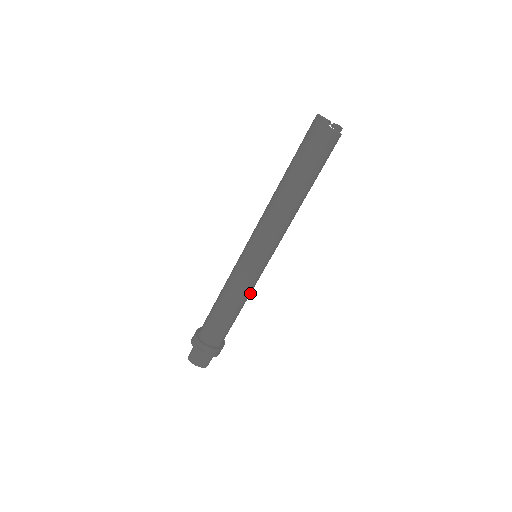
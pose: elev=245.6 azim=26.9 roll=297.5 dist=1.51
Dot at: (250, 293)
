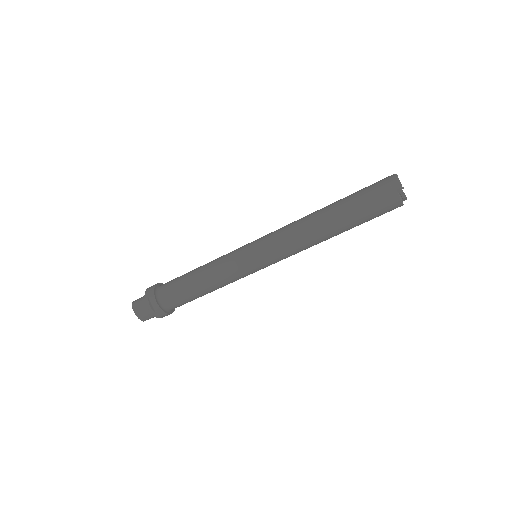
Dot at: occluded
